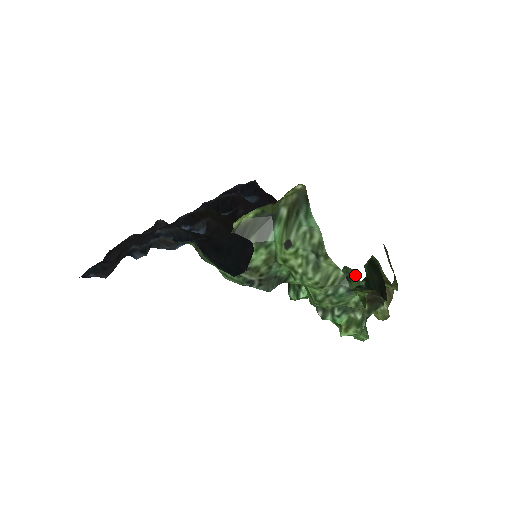
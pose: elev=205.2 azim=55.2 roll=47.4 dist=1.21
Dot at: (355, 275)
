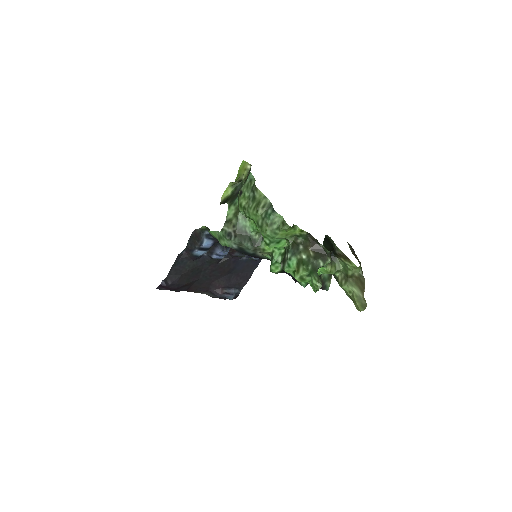
Dot at: occluded
